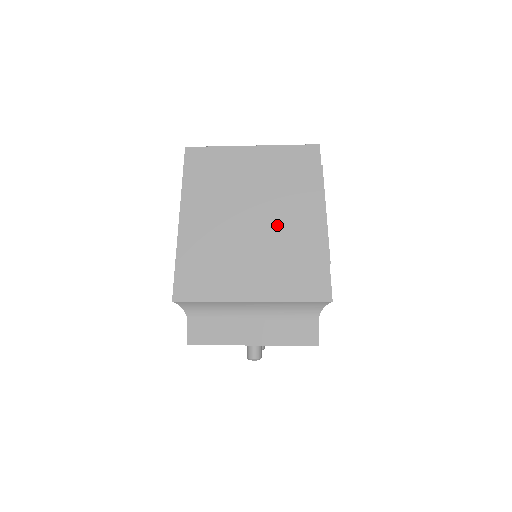
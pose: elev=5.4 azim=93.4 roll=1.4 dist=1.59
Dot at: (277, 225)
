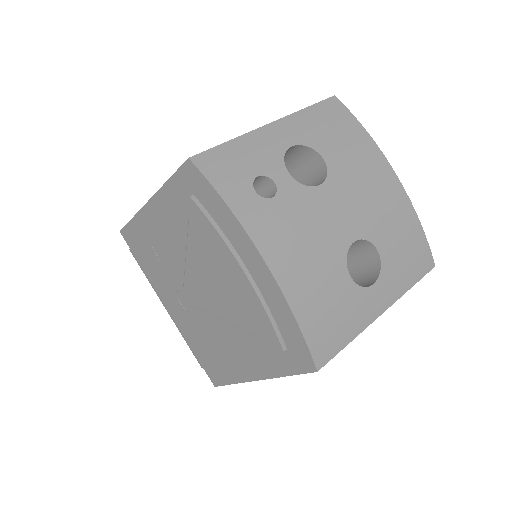
Dot at: occluded
